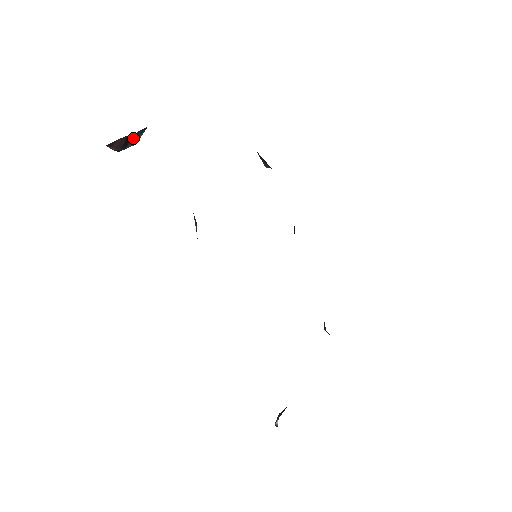
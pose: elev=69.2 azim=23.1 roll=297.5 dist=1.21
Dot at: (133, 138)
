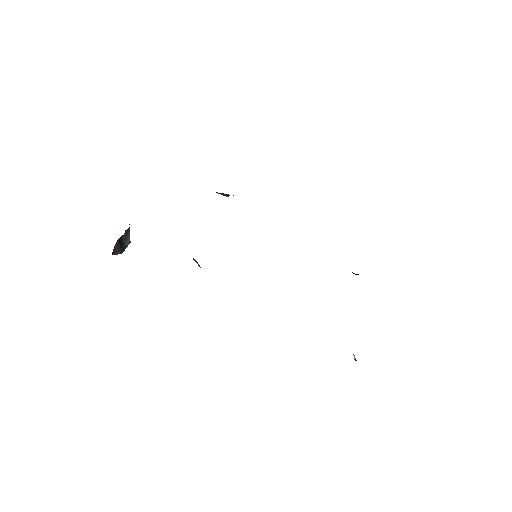
Dot at: (124, 239)
